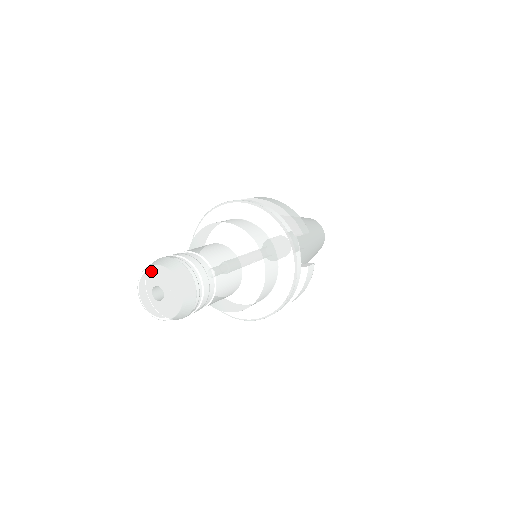
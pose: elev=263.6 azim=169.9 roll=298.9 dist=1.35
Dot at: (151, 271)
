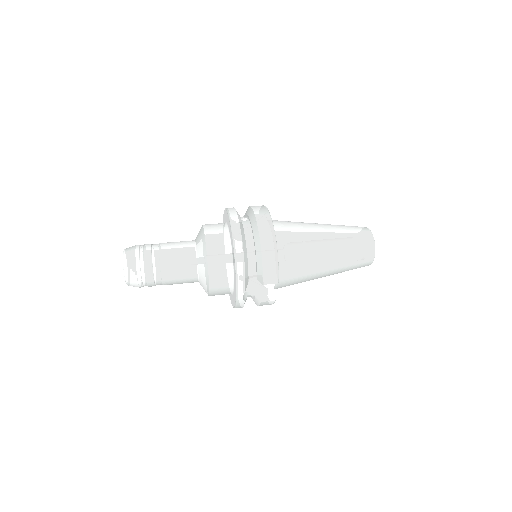
Dot at: (123, 256)
